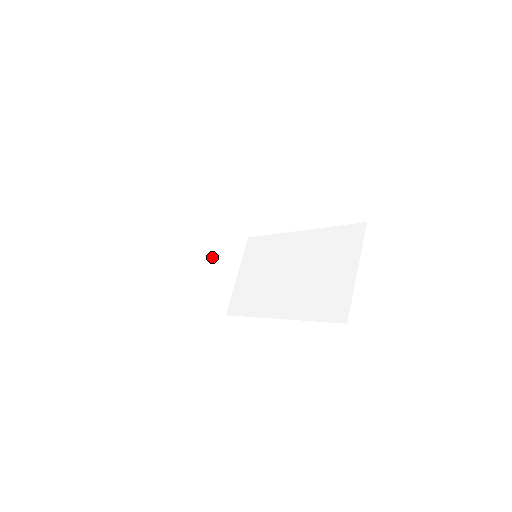
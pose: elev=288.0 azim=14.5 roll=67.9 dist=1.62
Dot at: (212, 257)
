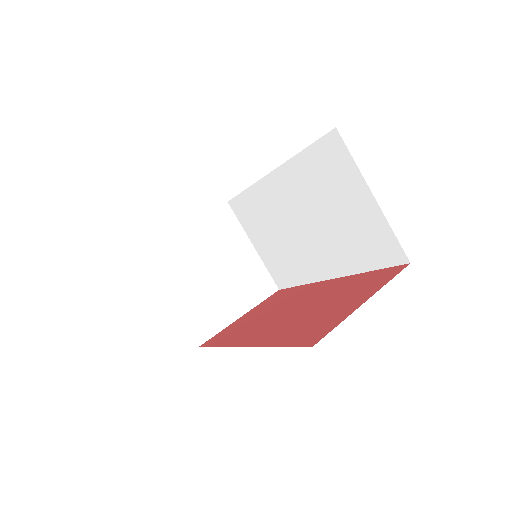
Dot at: (217, 261)
